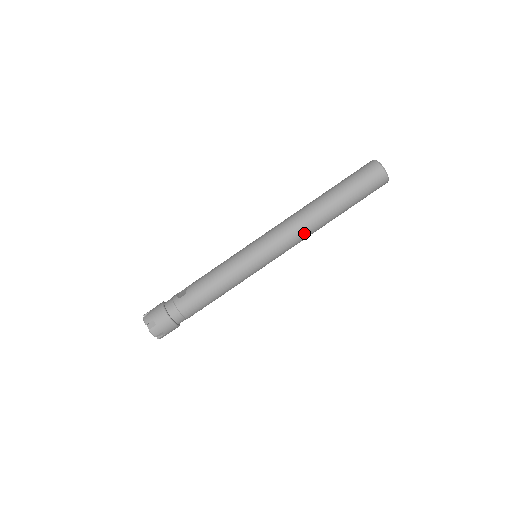
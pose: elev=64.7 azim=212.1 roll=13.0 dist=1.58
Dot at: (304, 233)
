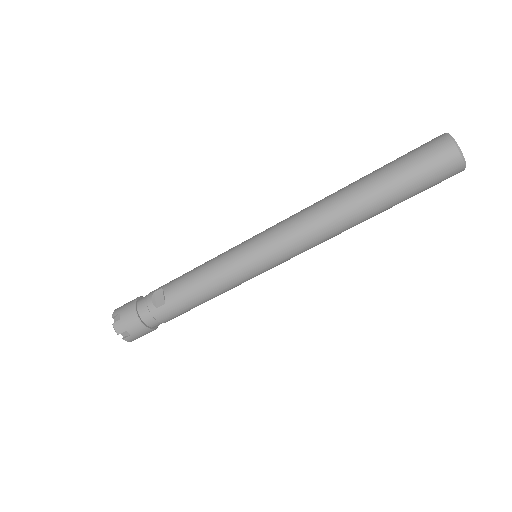
Dot at: (326, 240)
